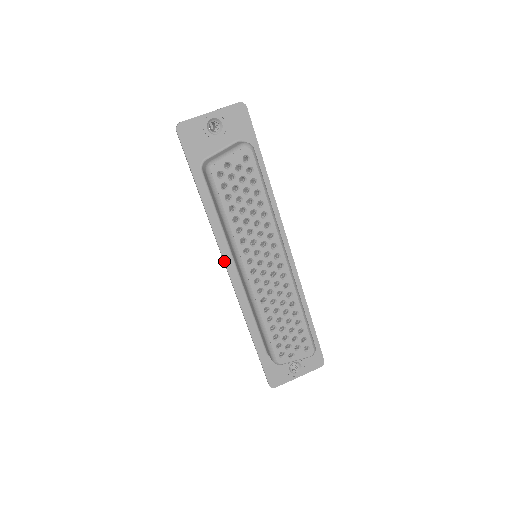
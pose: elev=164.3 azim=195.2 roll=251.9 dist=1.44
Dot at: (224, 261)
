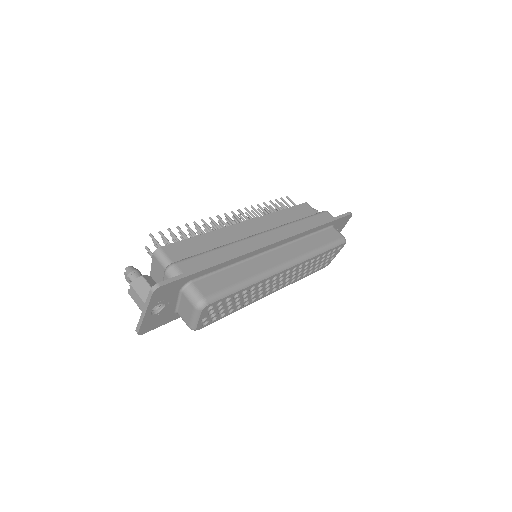
Dot at: occluded
